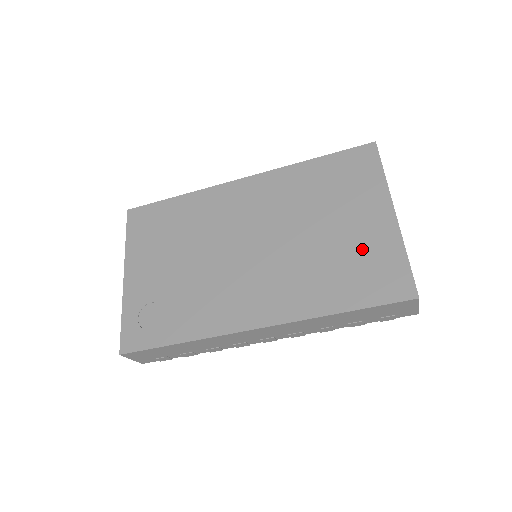
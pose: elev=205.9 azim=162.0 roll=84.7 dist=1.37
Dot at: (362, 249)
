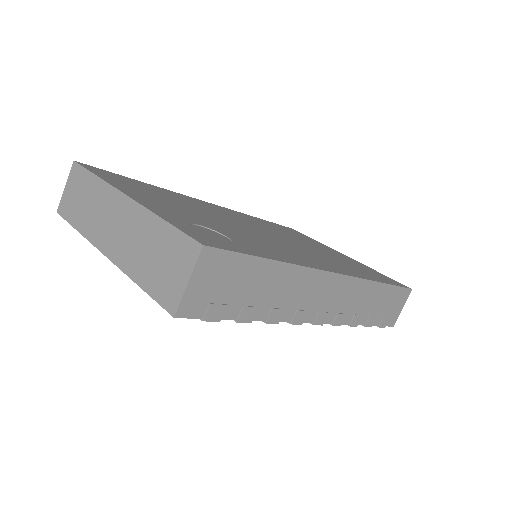
Dot at: (351, 262)
